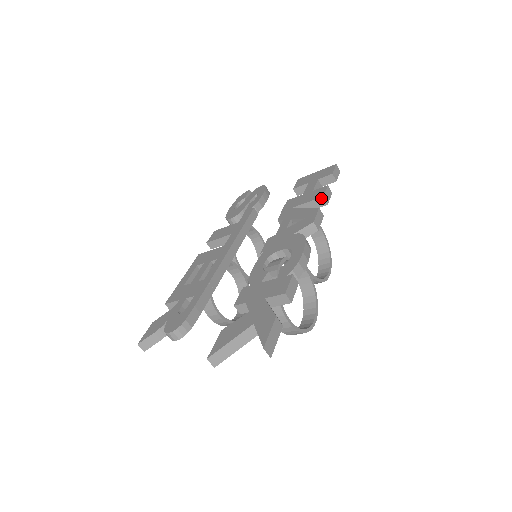
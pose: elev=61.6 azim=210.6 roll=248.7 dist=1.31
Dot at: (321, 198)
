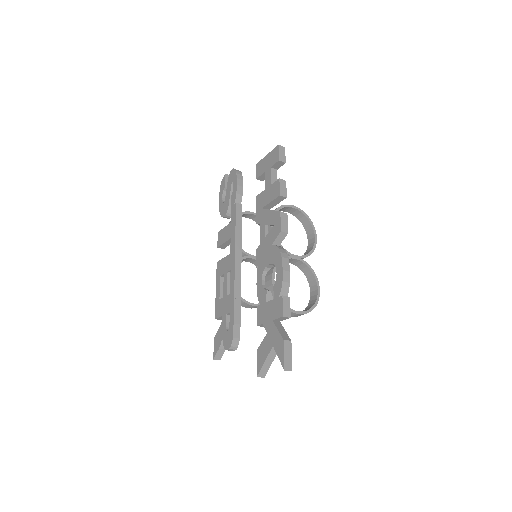
Dot at: (279, 197)
